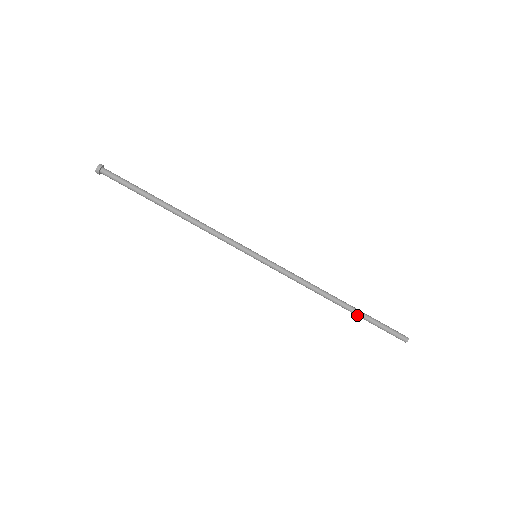
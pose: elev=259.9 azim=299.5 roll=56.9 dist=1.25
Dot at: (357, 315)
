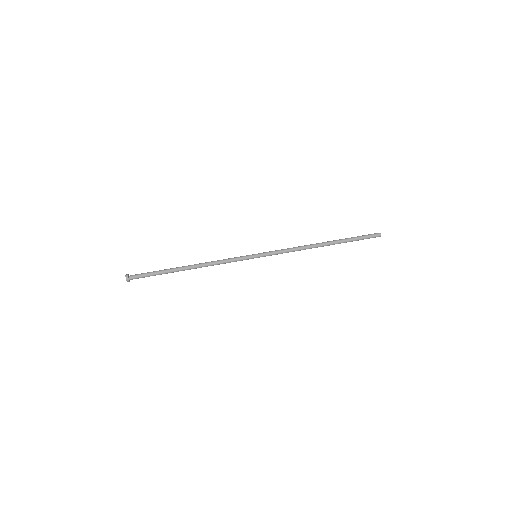
Dot at: (340, 241)
